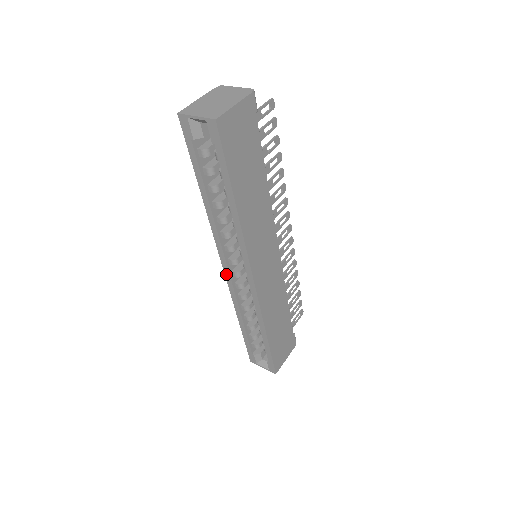
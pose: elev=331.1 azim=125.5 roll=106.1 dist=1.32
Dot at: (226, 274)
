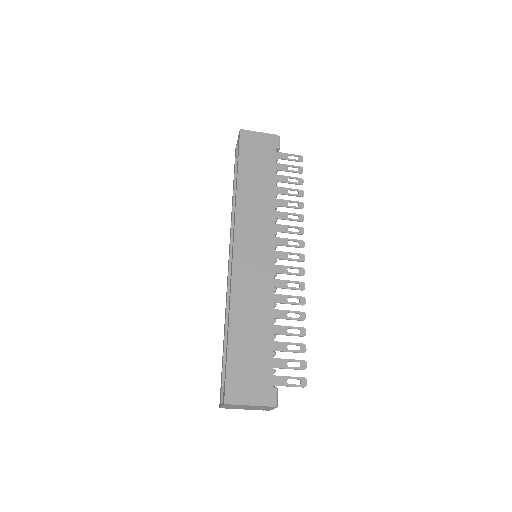
Dot at: (228, 266)
